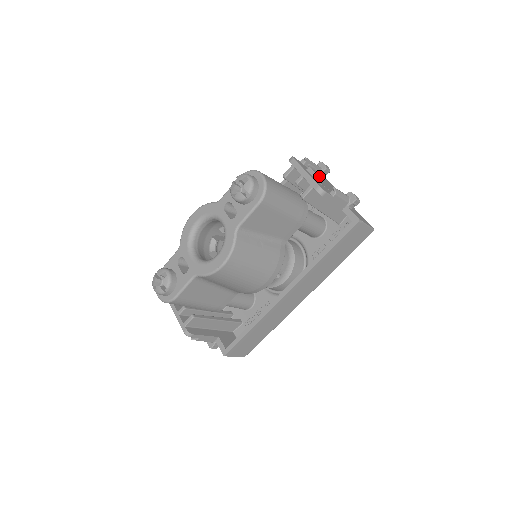
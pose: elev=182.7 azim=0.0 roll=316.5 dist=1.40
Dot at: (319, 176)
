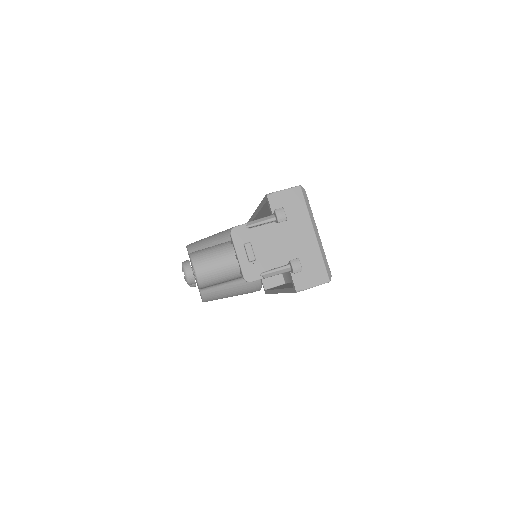
Dot at: (251, 258)
